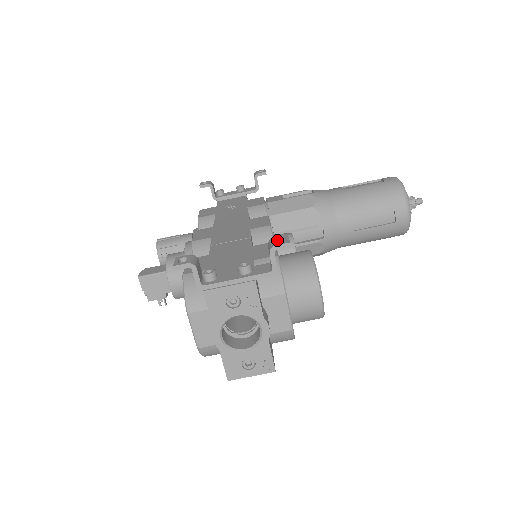
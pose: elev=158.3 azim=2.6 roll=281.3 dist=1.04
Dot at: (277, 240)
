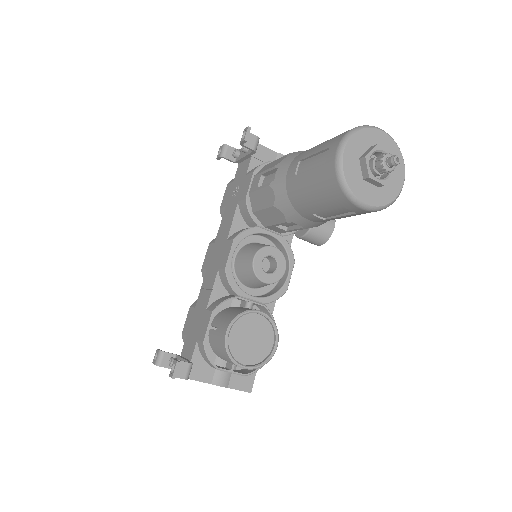
Dot at: (174, 364)
